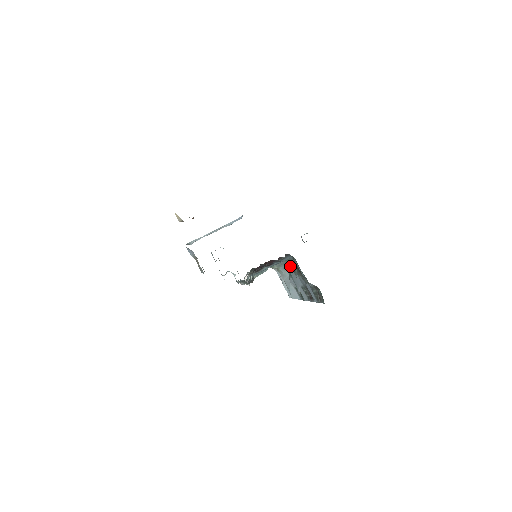
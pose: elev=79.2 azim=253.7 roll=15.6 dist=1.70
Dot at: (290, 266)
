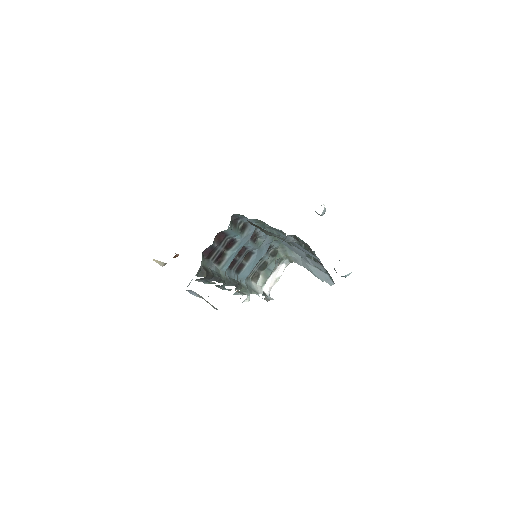
Dot at: (282, 240)
